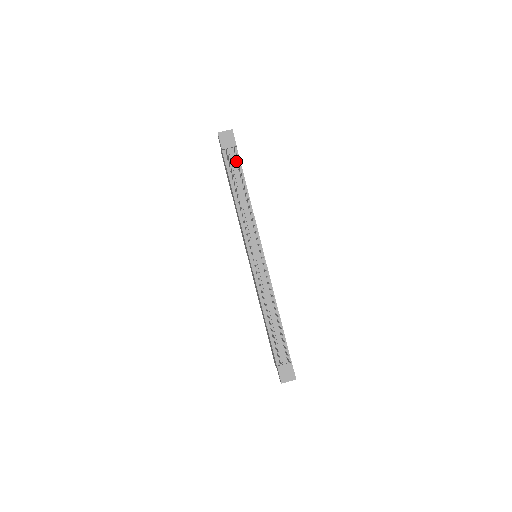
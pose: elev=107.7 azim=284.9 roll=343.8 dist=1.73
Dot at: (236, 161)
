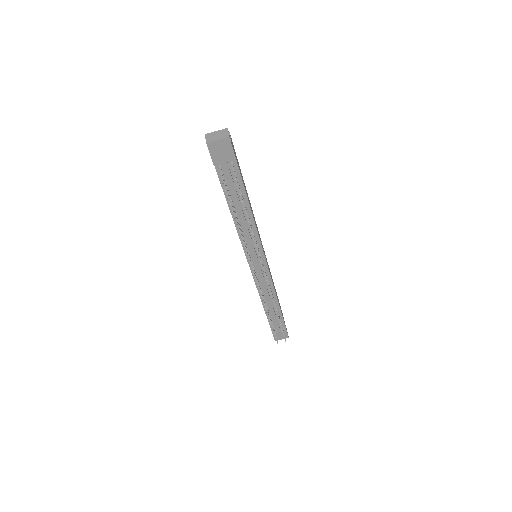
Dot at: occluded
